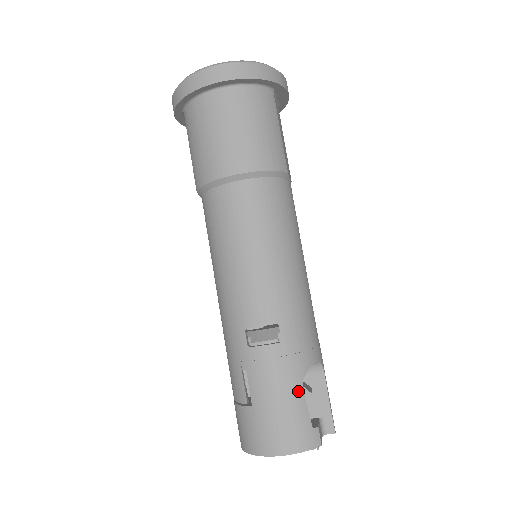
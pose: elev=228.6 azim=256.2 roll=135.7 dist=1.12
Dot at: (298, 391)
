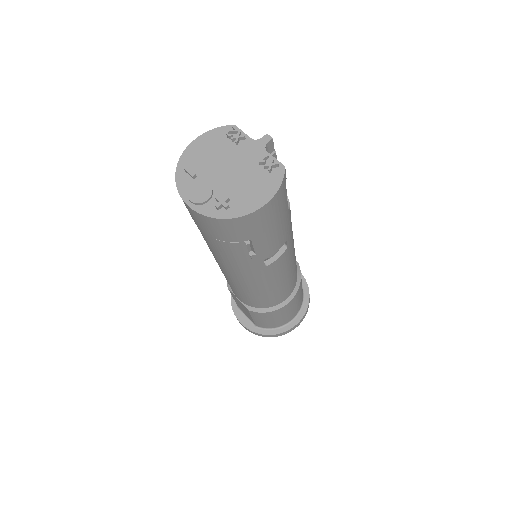
Dot at: occluded
